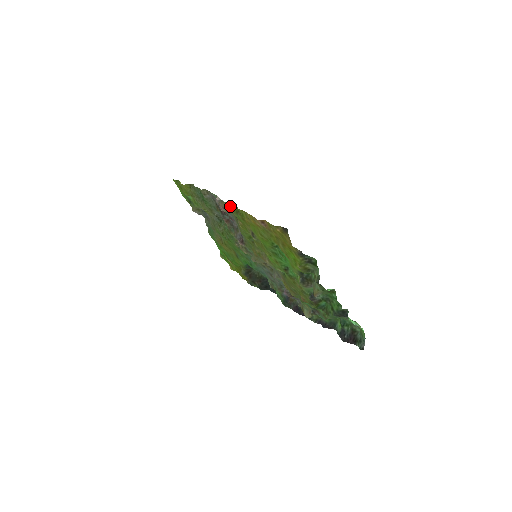
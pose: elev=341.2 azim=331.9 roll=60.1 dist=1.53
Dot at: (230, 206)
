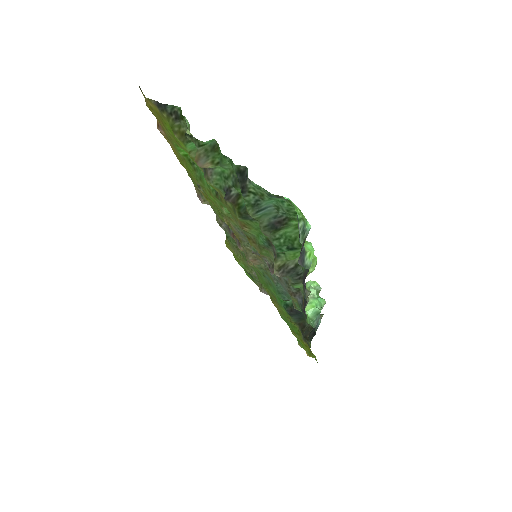
Dot at: occluded
